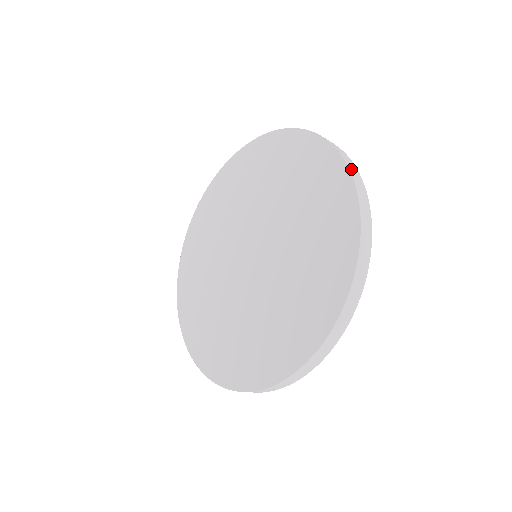
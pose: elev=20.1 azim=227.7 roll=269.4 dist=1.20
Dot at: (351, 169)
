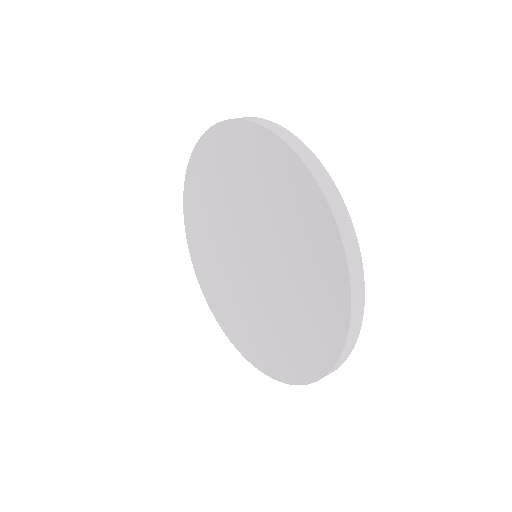
Dot at: occluded
